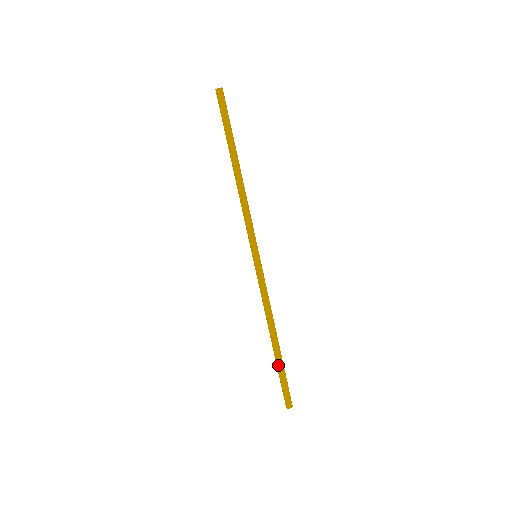
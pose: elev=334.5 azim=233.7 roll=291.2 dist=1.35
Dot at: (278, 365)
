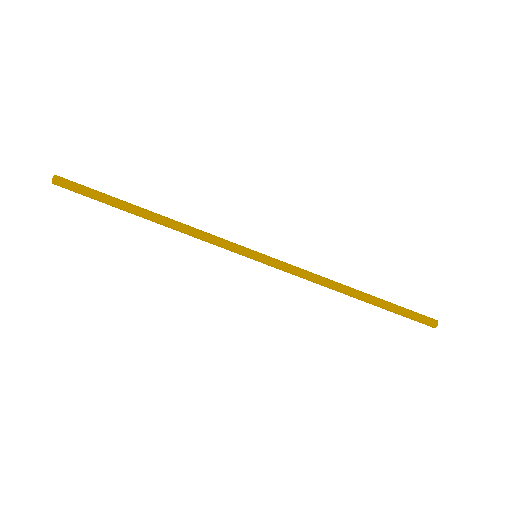
Dot at: (386, 304)
